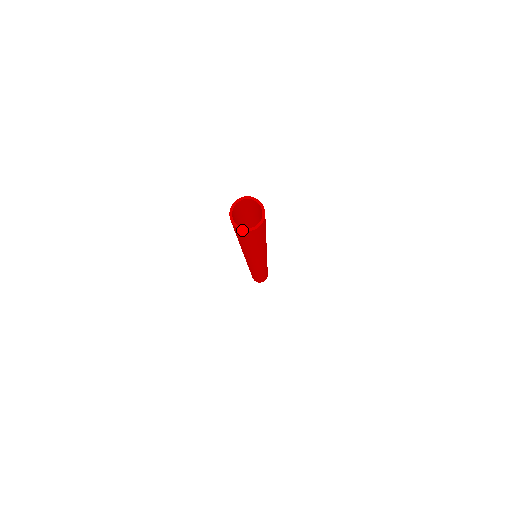
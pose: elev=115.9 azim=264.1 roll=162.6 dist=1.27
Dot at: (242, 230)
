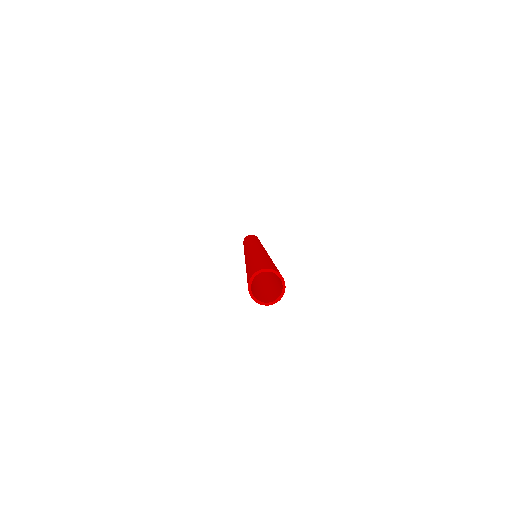
Dot at: (272, 304)
